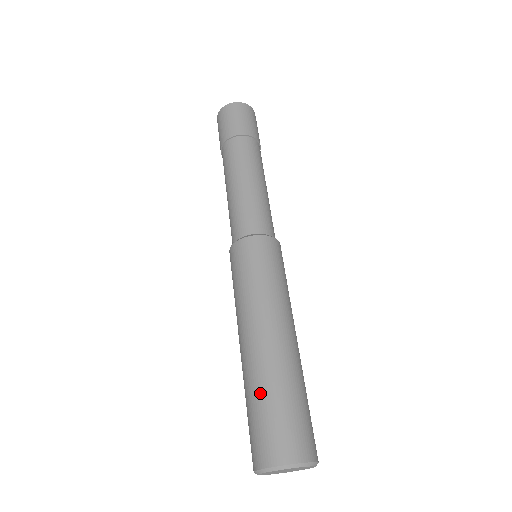
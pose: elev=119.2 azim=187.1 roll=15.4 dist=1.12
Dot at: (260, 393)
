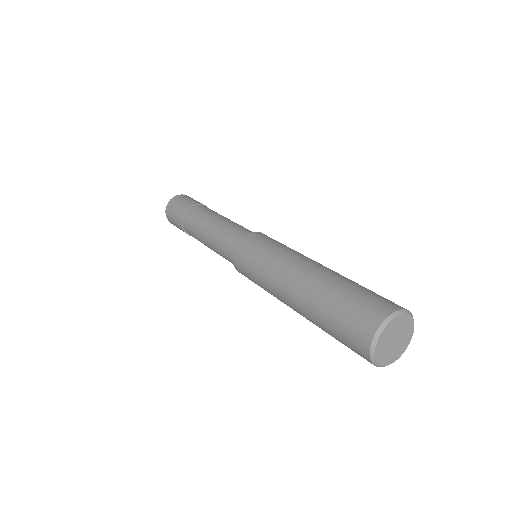
Dot at: (345, 283)
